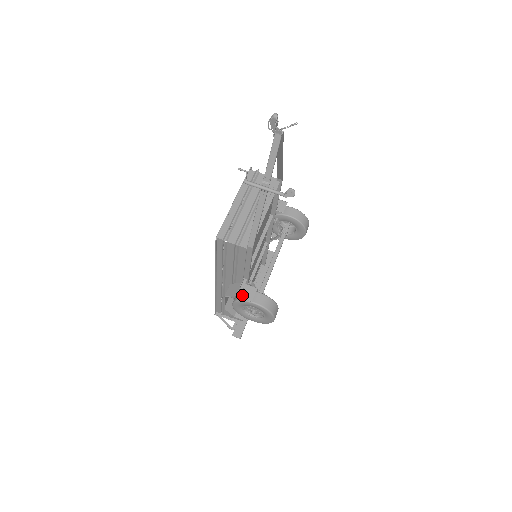
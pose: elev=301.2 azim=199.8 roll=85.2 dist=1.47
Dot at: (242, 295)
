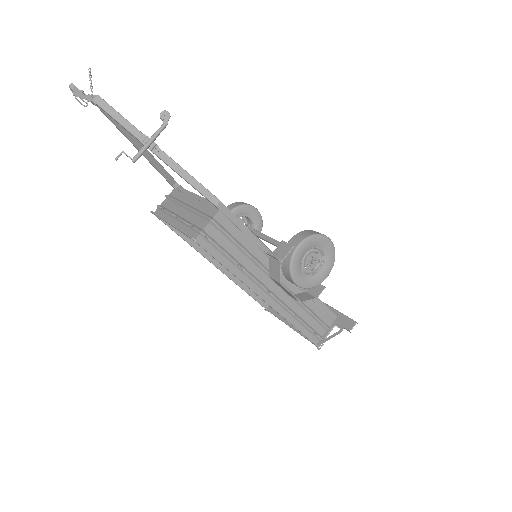
Dot at: (282, 256)
